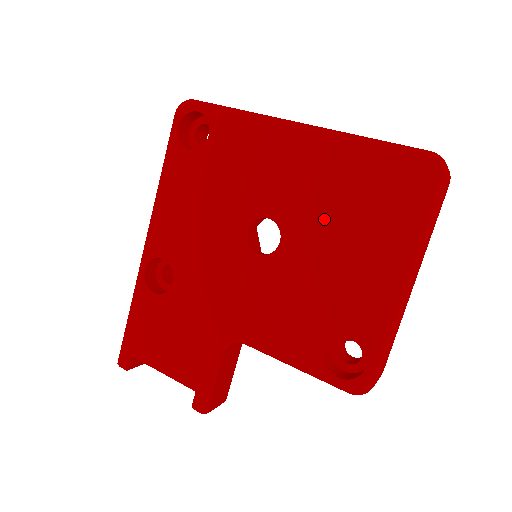
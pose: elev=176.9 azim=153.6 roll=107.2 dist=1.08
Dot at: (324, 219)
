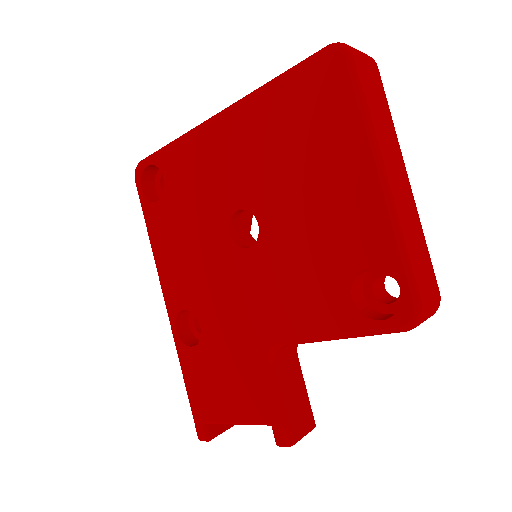
Dot at: (279, 175)
